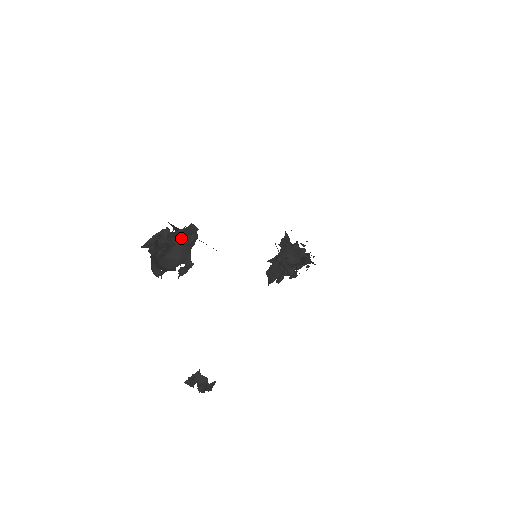
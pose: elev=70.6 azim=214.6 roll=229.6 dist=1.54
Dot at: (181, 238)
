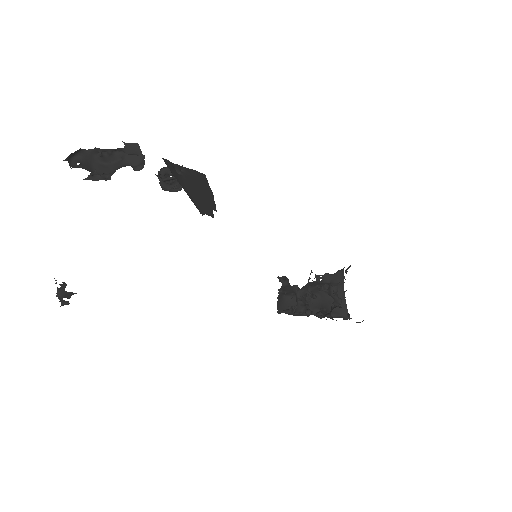
Dot at: (130, 156)
